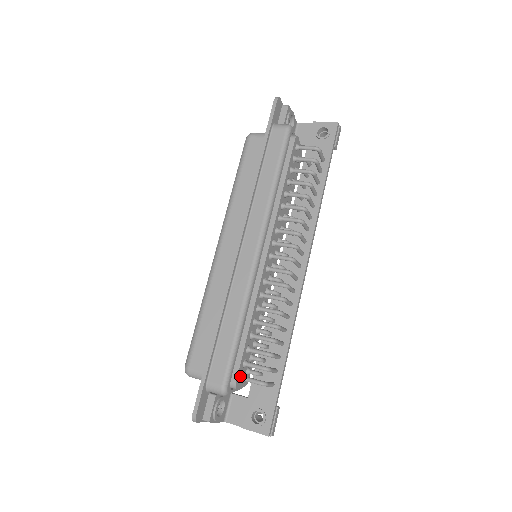
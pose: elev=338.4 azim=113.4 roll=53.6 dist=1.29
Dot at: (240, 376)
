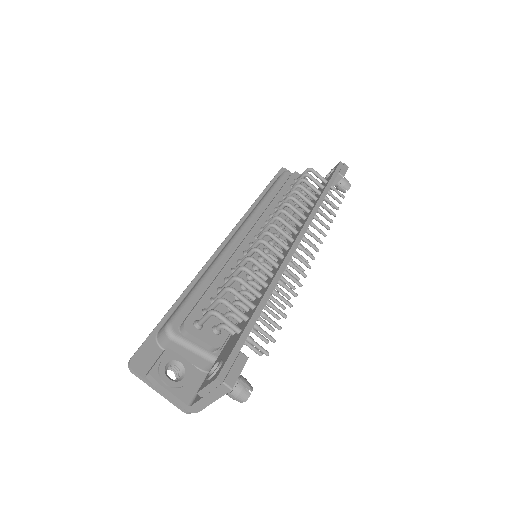
Dot at: (195, 321)
